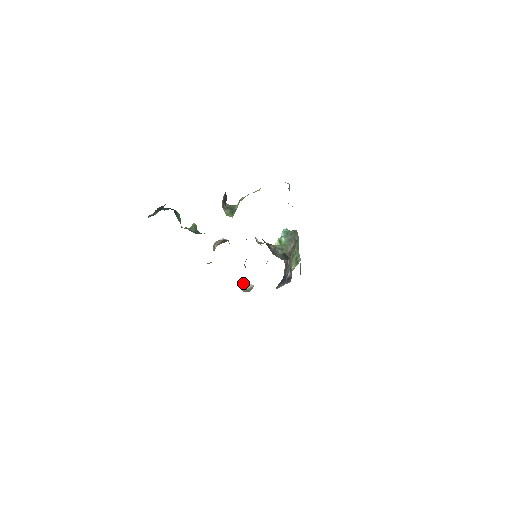
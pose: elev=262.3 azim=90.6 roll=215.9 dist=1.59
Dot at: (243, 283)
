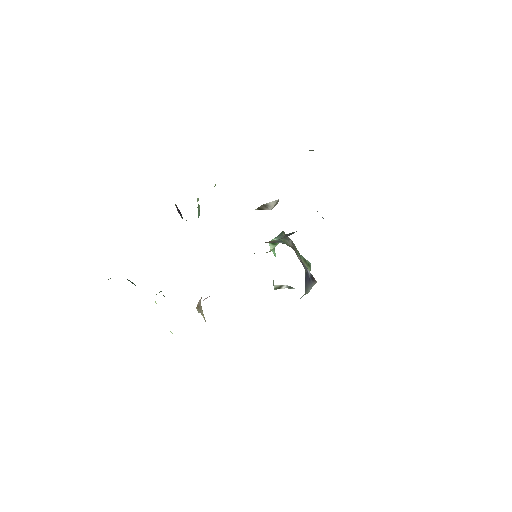
Dot at: (261, 207)
